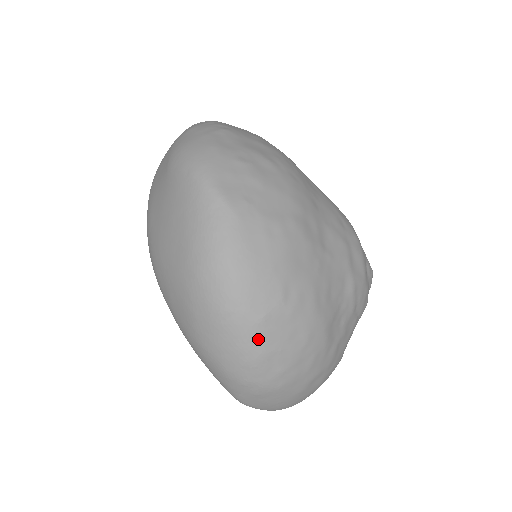
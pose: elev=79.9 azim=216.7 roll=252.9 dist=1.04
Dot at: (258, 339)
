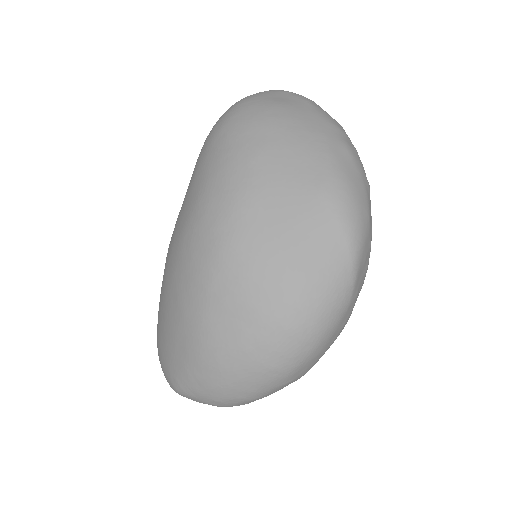
Dot at: (270, 391)
